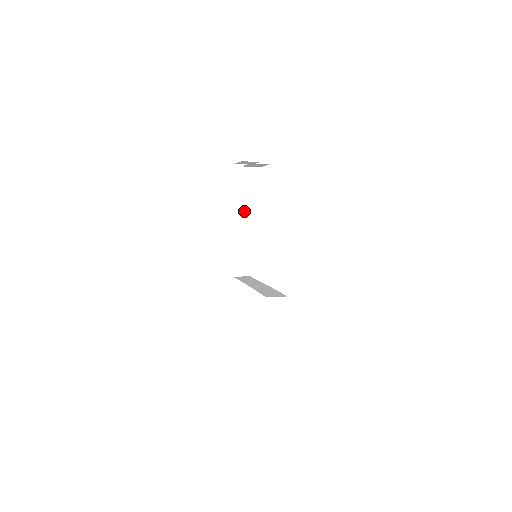
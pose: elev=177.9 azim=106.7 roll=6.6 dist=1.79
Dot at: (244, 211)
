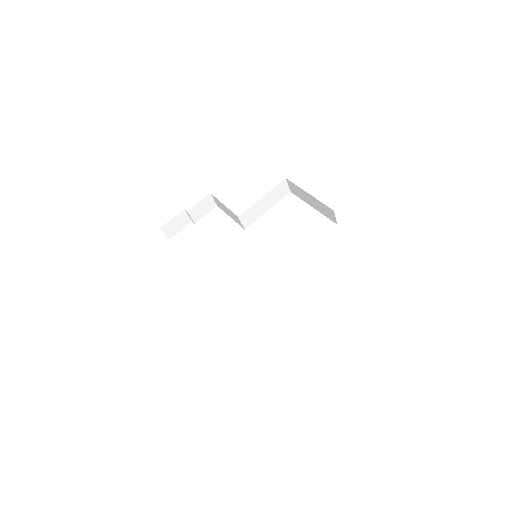
Dot at: occluded
